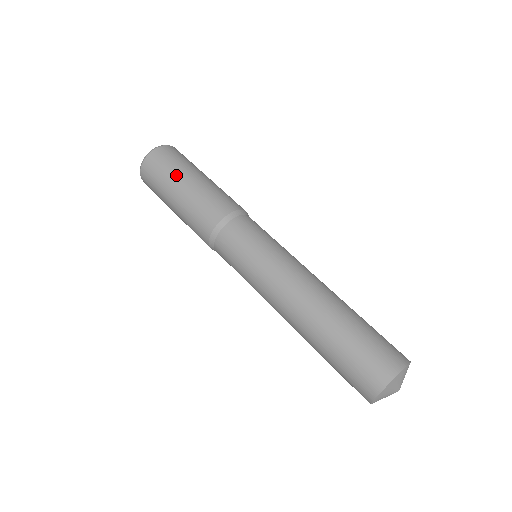
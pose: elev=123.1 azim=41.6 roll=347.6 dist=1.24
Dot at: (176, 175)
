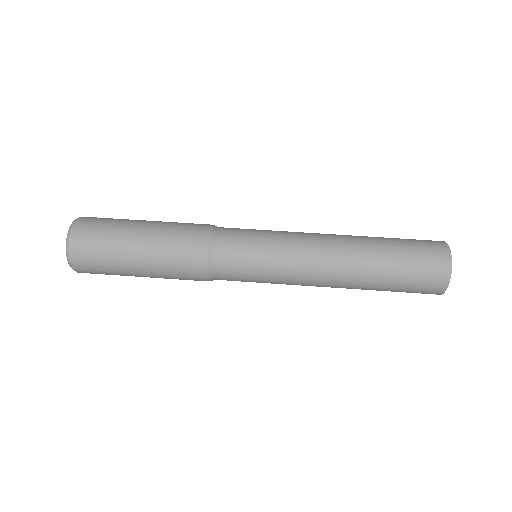
Dot at: (120, 243)
